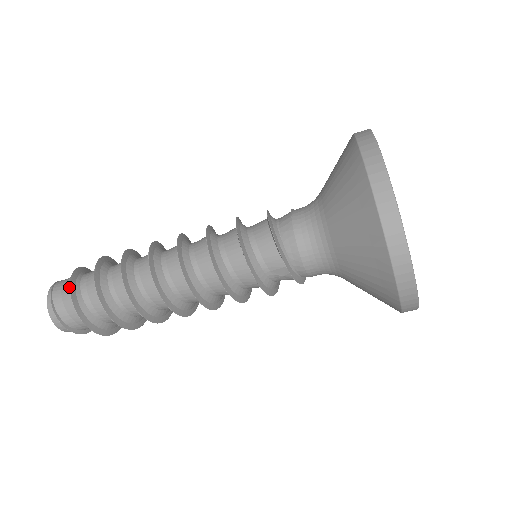
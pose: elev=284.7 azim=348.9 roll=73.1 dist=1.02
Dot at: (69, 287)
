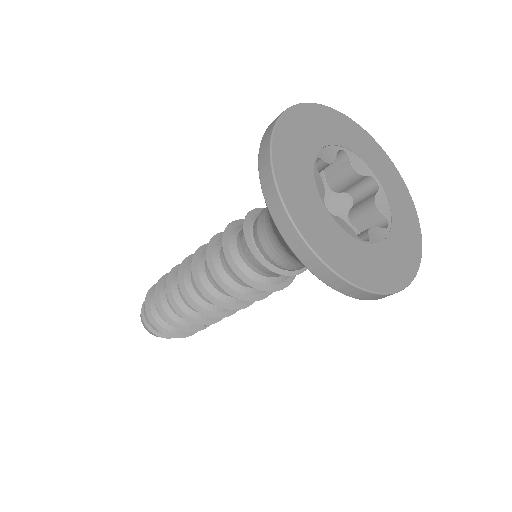
Dot at: occluded
